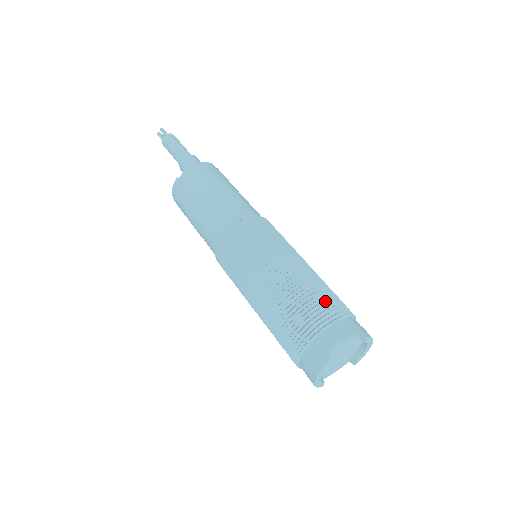
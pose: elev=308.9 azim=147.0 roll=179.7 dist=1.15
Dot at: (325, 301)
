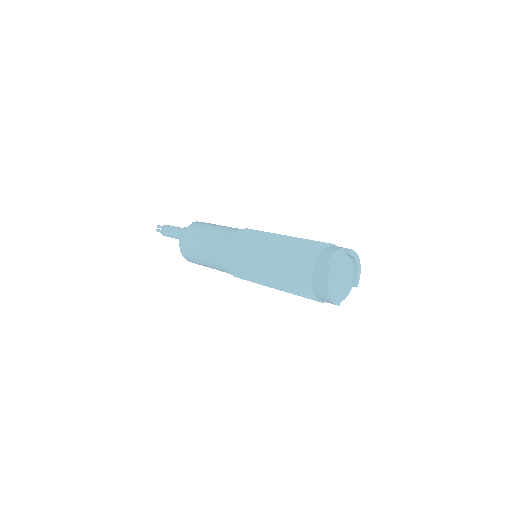
Dot at: (312, 243)
